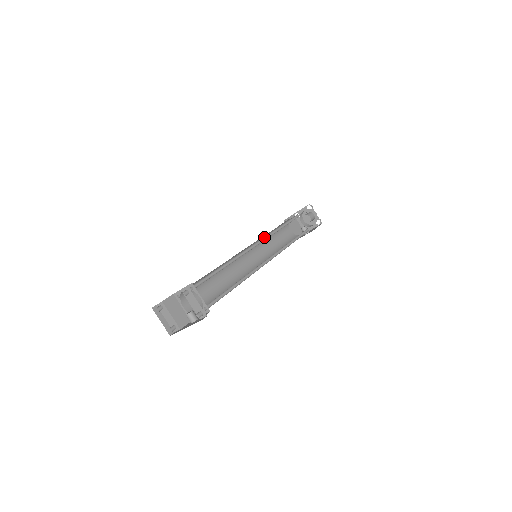
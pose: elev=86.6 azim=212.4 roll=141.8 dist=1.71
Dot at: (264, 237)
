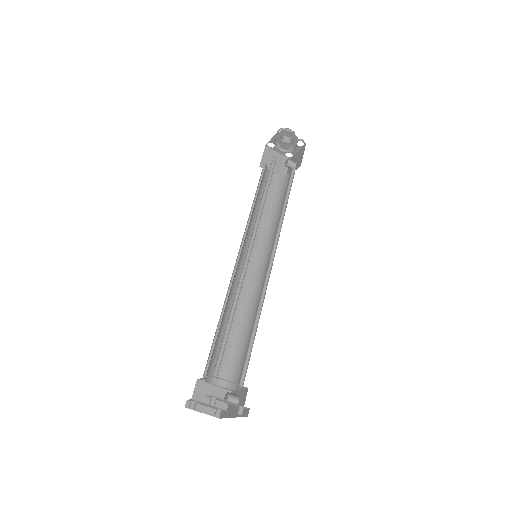
Dot at: (253, 228)
